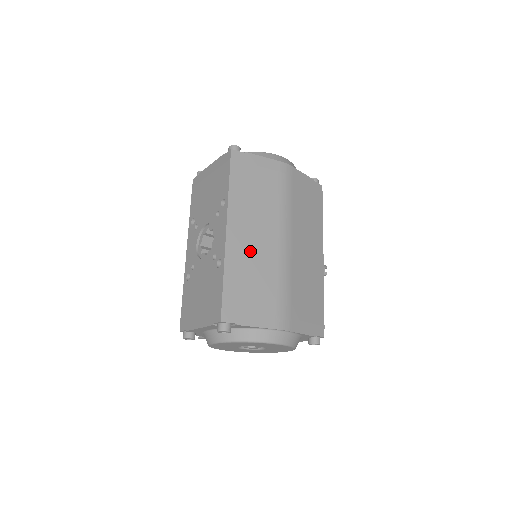
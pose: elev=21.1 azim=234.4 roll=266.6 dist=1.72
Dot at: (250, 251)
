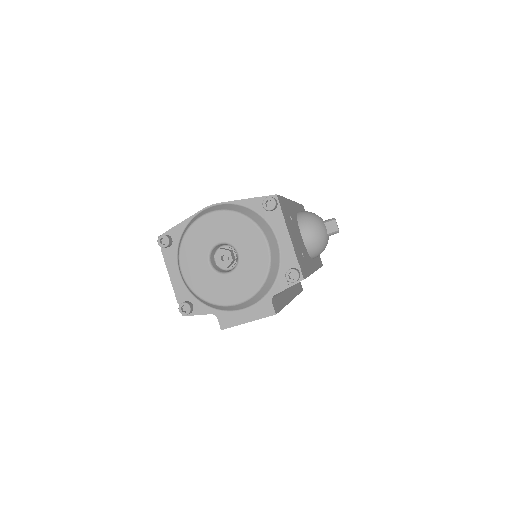
Dot at: occluded
